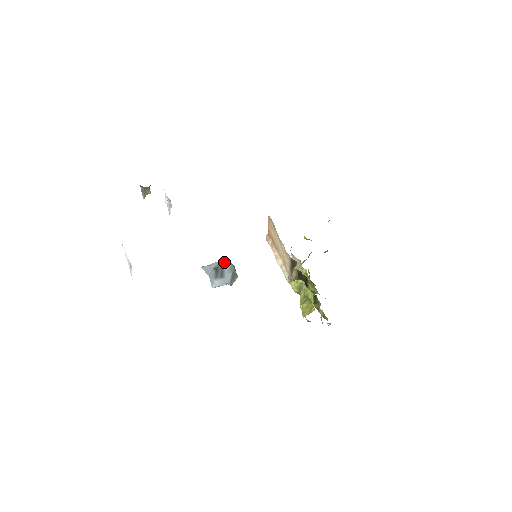
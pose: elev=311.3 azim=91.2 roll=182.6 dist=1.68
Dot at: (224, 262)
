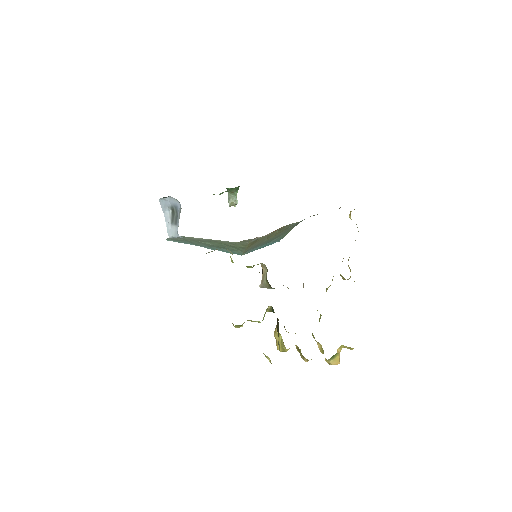
Dot at: (176, 200)
